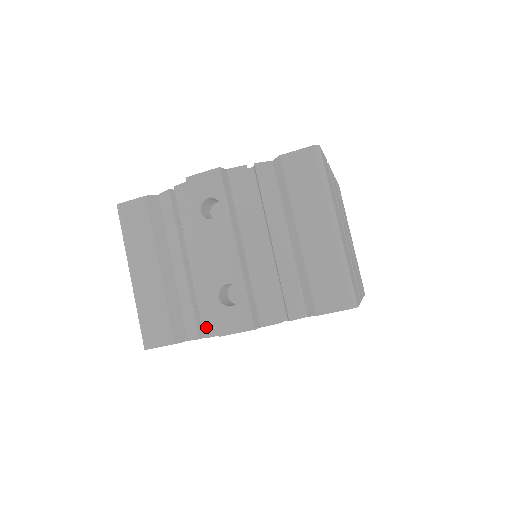
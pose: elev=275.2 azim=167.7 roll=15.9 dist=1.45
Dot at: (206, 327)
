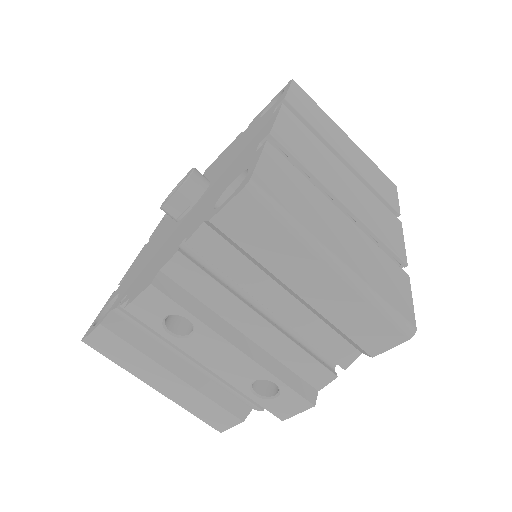
Dot at: occluded
